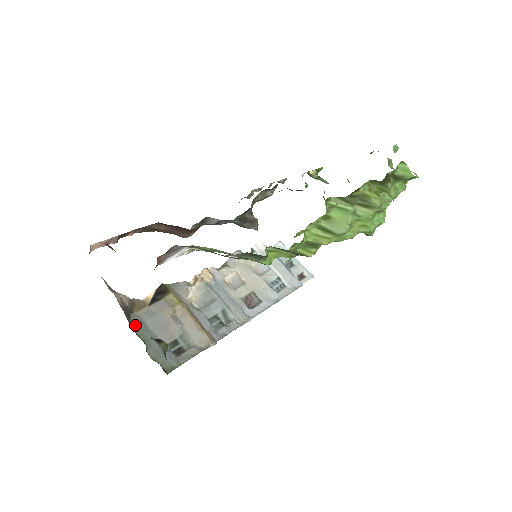
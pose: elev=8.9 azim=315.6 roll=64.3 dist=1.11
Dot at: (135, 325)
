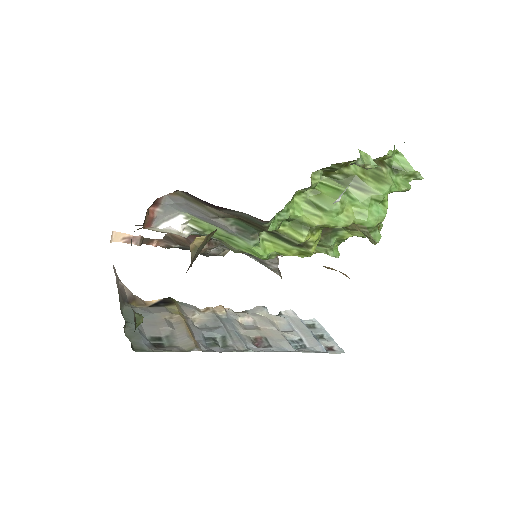
Dot at: (126, 311)
